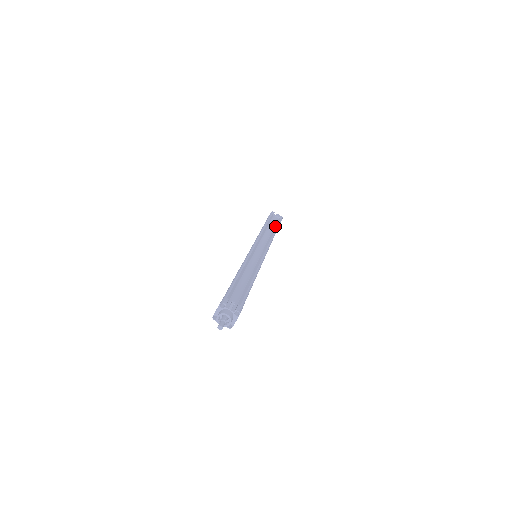
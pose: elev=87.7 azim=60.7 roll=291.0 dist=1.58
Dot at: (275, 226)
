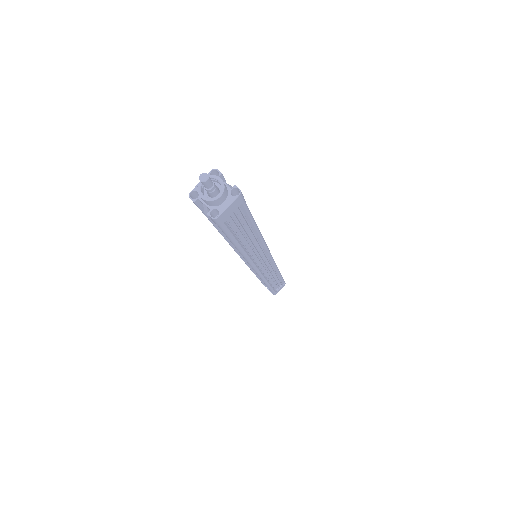
Dot at: occluded
